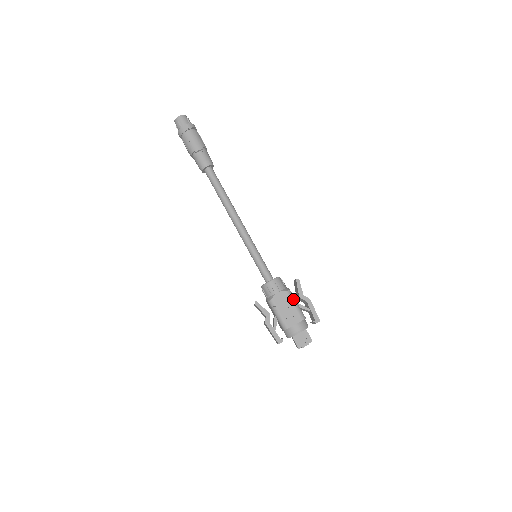
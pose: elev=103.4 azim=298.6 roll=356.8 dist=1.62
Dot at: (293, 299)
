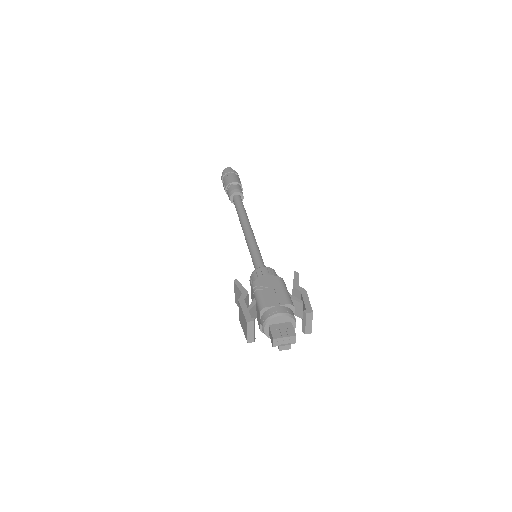
Dot at: (284, 285)
